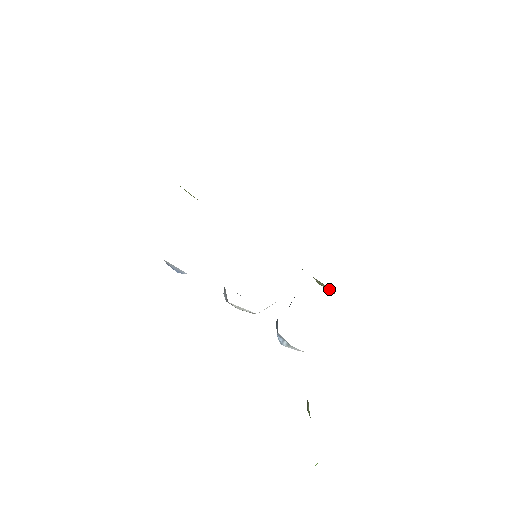
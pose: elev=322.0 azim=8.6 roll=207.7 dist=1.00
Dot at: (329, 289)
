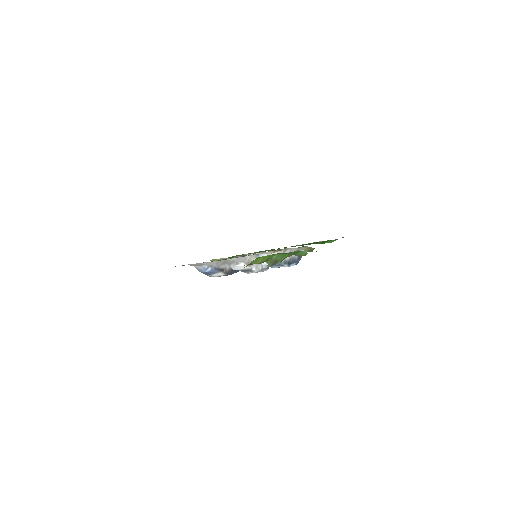
Dot at: (309, 249)
